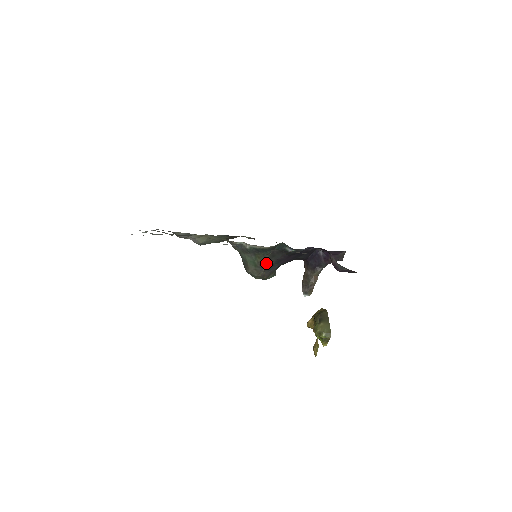
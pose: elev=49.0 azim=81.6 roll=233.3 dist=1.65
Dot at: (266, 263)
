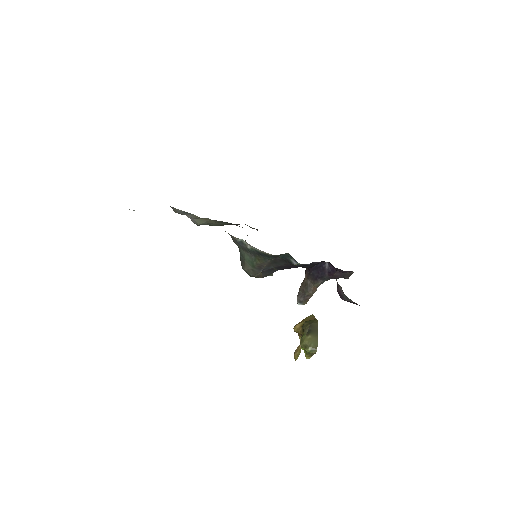
Dot at: (265, 266)
